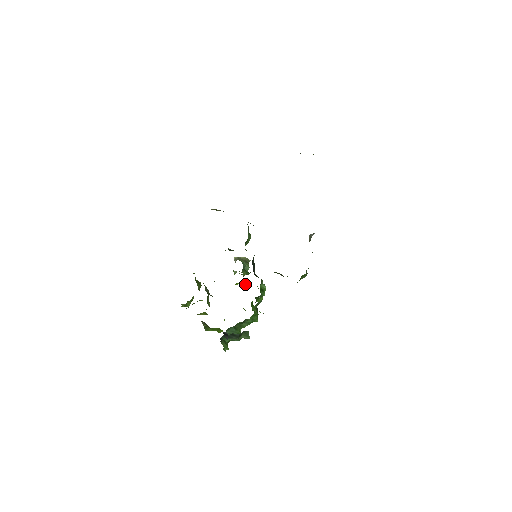
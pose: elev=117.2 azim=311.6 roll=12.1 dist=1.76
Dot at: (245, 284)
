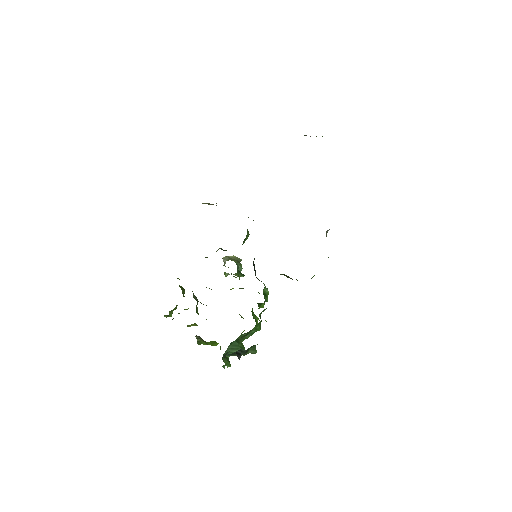
Dot at: (242, 288)
